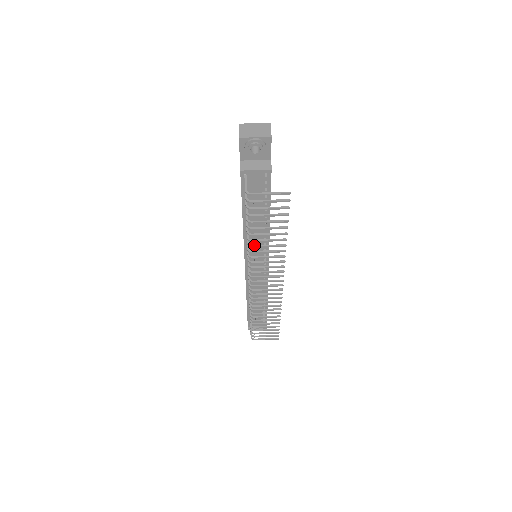
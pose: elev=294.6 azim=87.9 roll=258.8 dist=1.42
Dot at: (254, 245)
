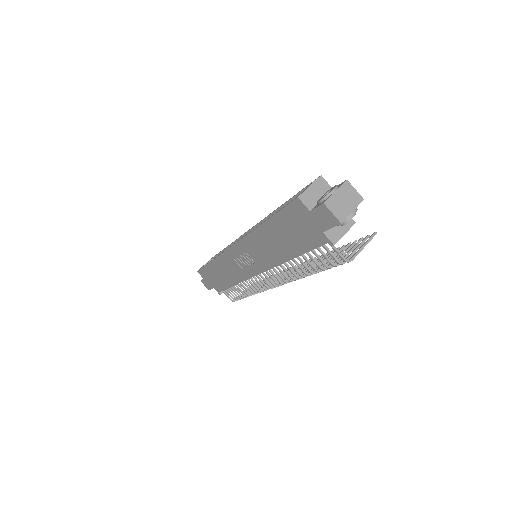
Dot at: occluded
